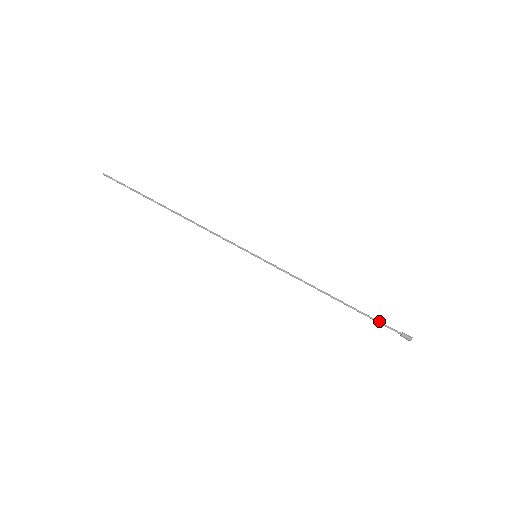
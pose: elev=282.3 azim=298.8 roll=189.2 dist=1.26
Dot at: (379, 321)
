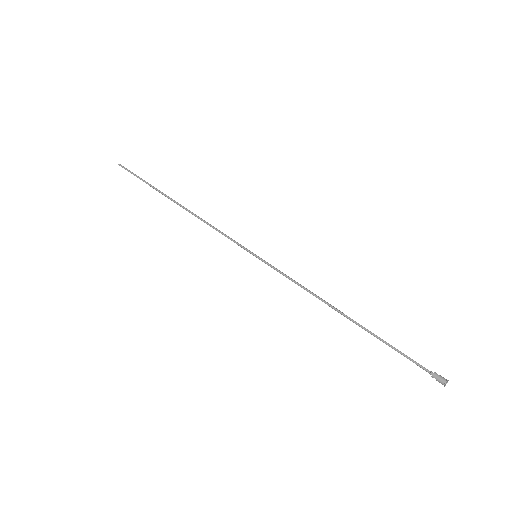
Dot at: (401, 352)
